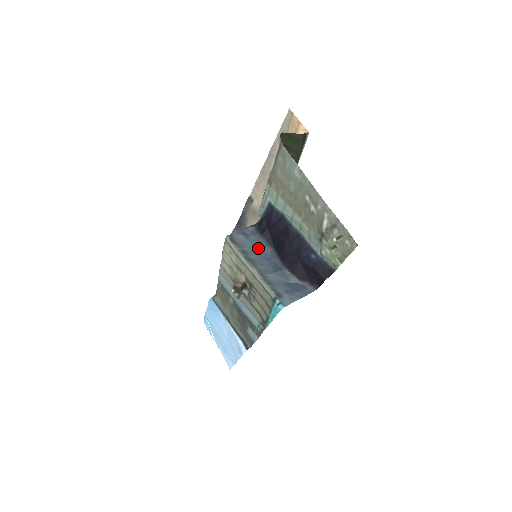
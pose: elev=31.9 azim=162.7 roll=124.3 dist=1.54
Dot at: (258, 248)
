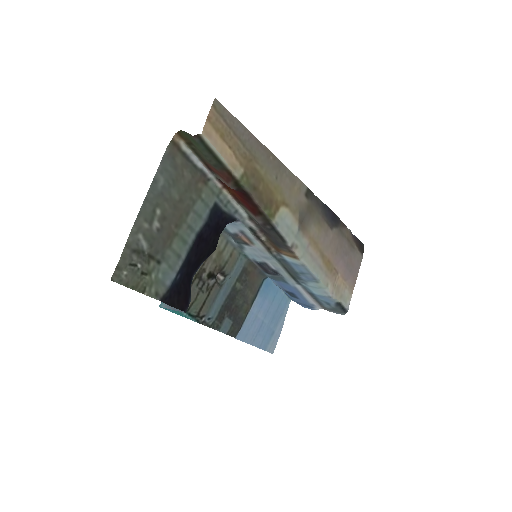
Dot at: occluded
